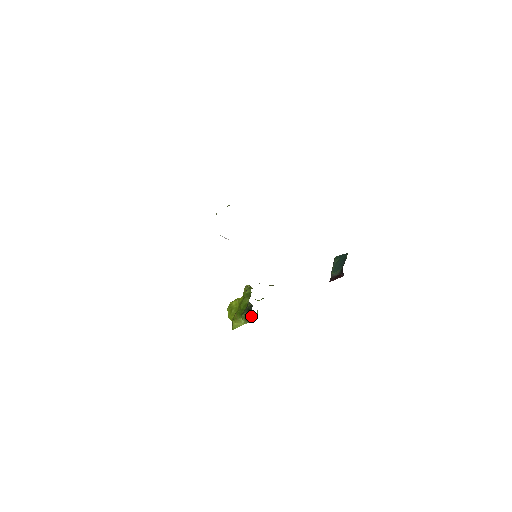
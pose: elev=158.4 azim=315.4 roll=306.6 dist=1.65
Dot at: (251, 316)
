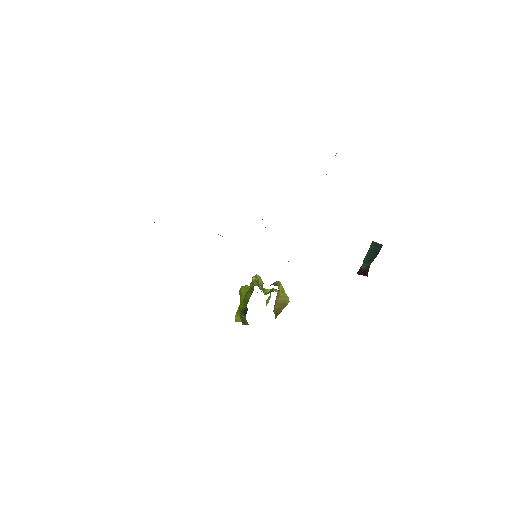
Dot at: (245, 320)
